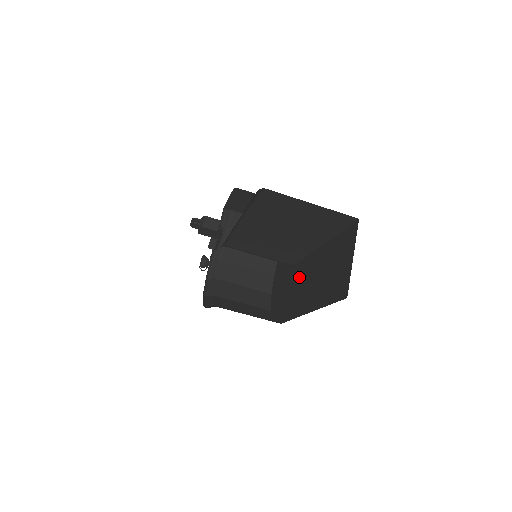
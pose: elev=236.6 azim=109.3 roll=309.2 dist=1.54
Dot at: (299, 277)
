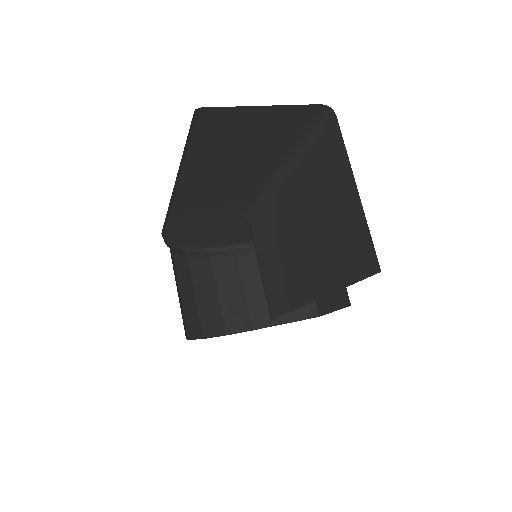
Dot at: occluded
